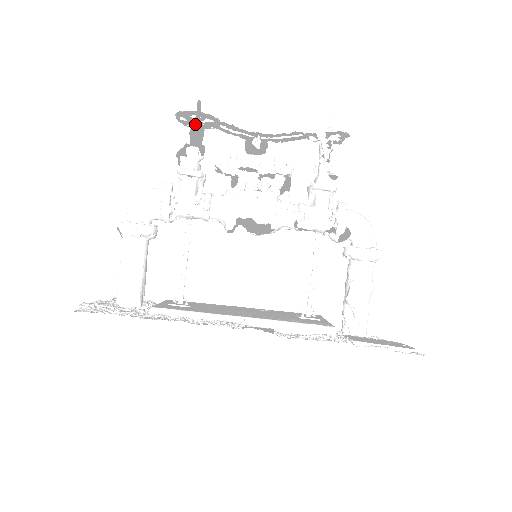
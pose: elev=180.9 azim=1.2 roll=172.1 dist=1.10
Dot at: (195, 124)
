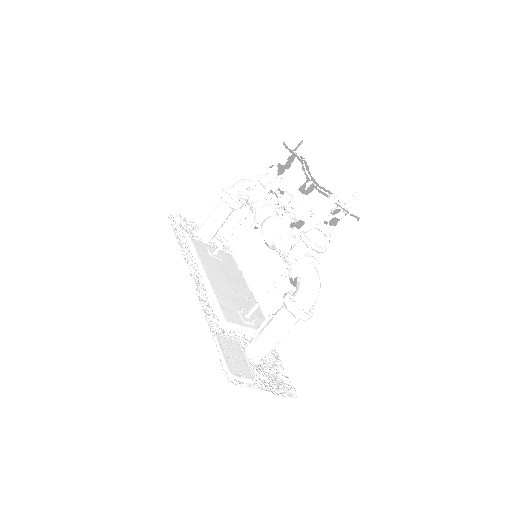
Dot at: occluded
